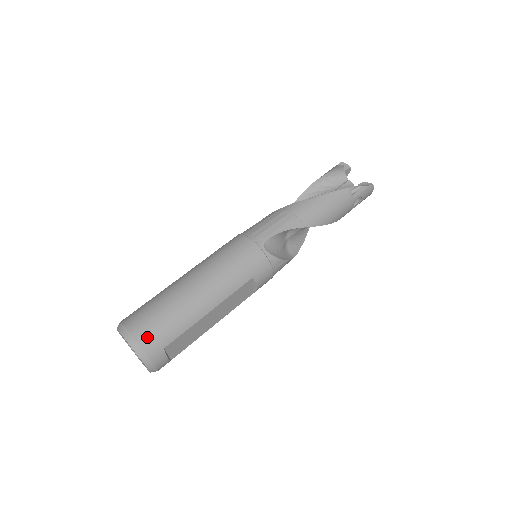
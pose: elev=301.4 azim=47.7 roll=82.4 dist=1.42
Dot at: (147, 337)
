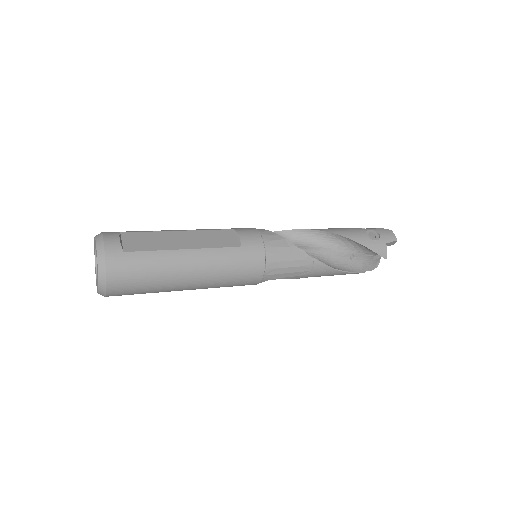
Dot at: occluded
